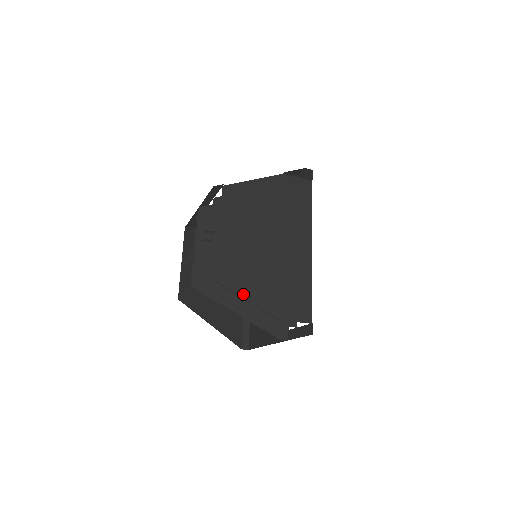
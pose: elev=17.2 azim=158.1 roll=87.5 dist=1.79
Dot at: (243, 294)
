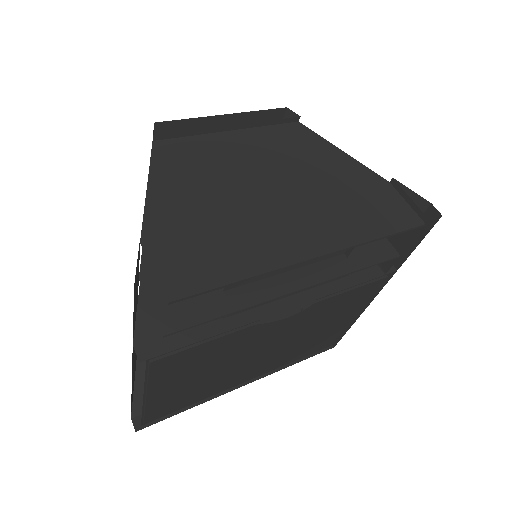
Dot at: (155, 177)
